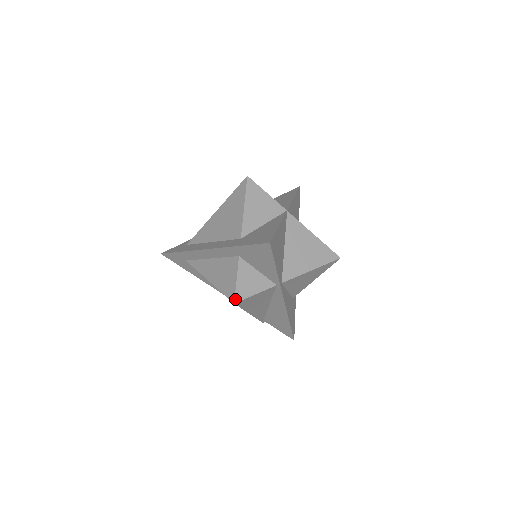
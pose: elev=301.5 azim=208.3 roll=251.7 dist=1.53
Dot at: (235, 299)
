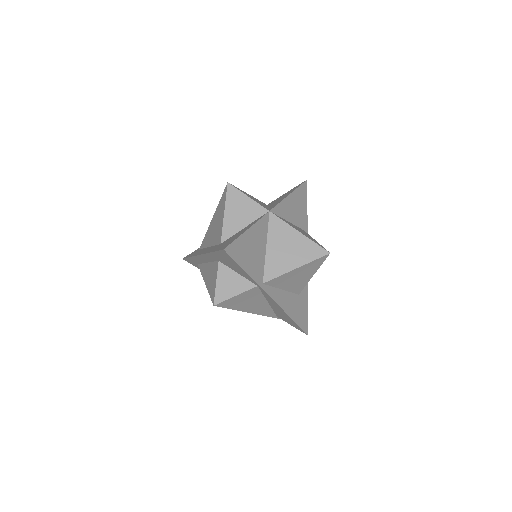
Dot at: (214, 302)
